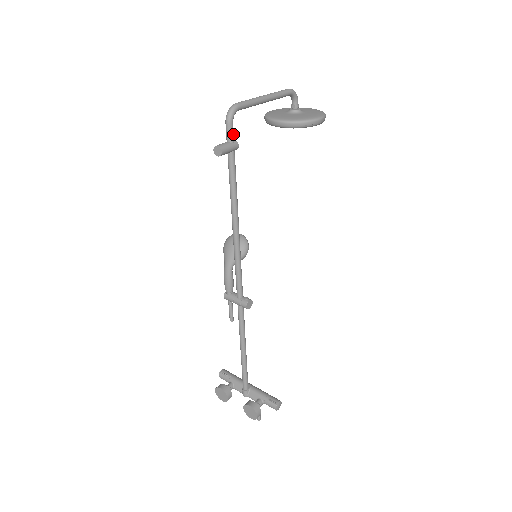
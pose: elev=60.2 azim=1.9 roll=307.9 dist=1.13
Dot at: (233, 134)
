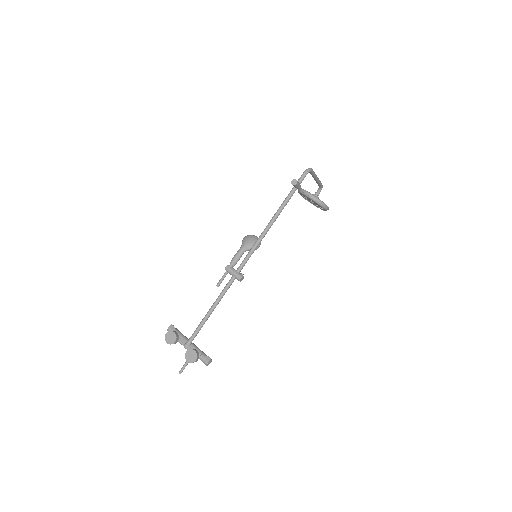
Dot at: occluded
